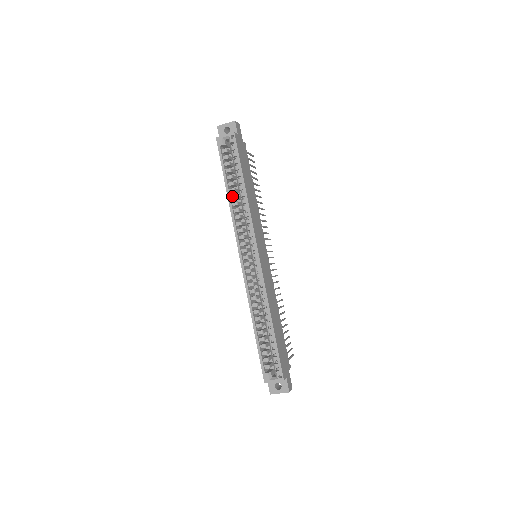
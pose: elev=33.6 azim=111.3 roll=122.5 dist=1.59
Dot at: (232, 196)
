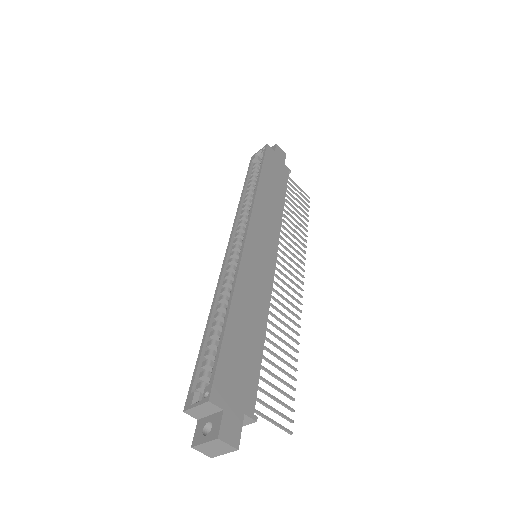
Dot at: (246, 195)
